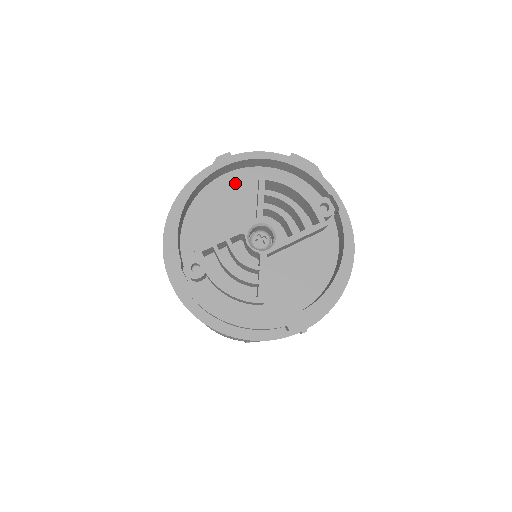
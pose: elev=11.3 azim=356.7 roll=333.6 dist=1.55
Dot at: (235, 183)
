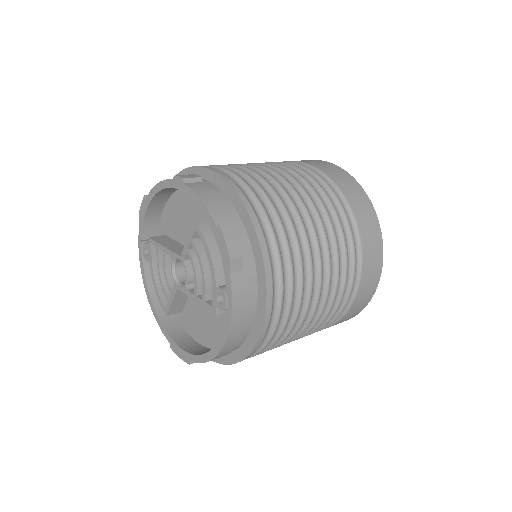
Dot at: occluded
